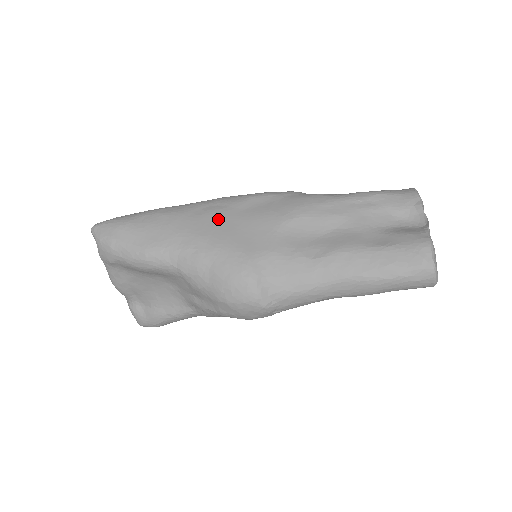
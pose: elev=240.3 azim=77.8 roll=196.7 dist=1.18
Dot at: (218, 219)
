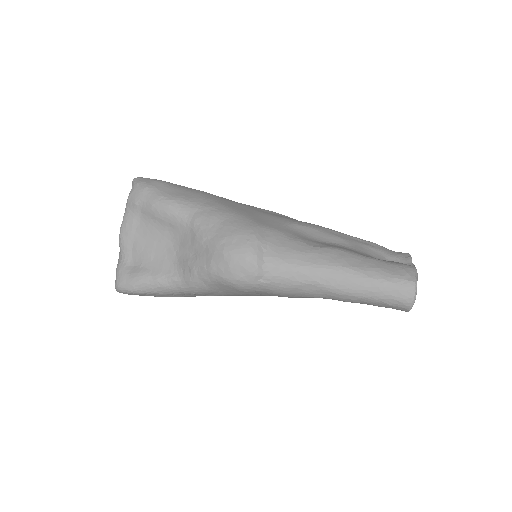
Dot at: (241, 206)
